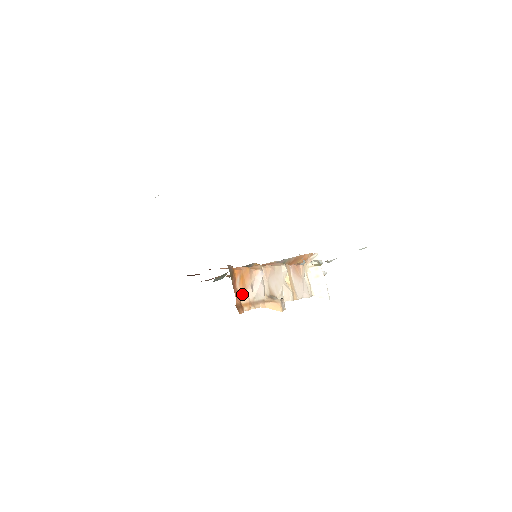
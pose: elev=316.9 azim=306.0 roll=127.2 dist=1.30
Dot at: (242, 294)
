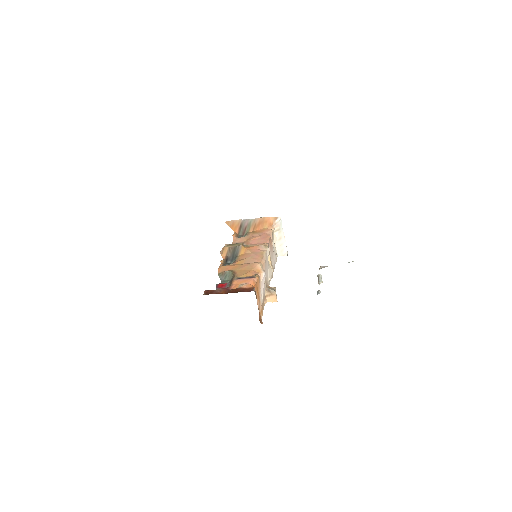
Dot at: (259, 305)
